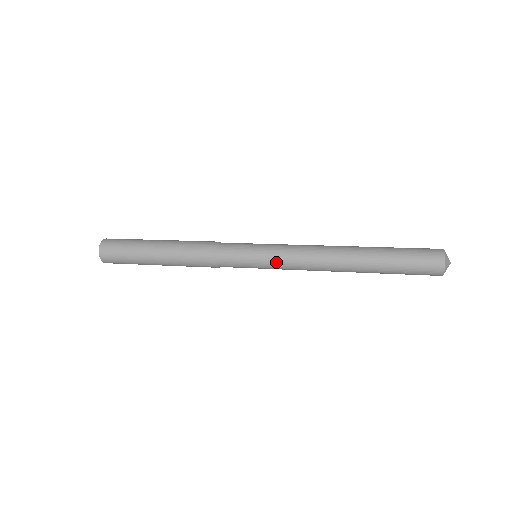
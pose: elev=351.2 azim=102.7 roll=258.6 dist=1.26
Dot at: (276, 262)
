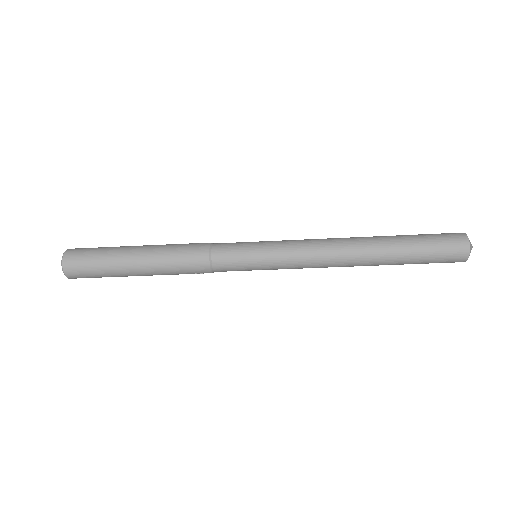
Dot at: (281, 242)
